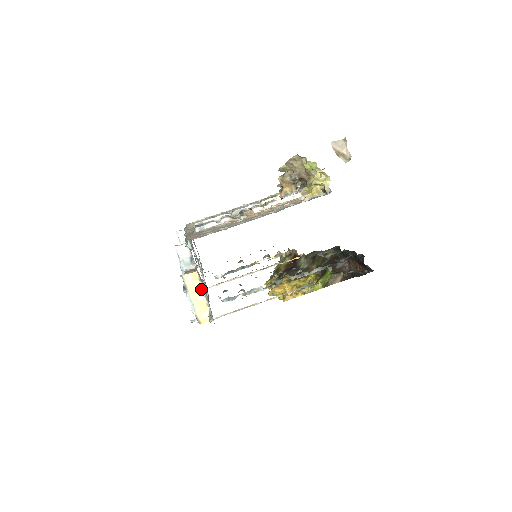
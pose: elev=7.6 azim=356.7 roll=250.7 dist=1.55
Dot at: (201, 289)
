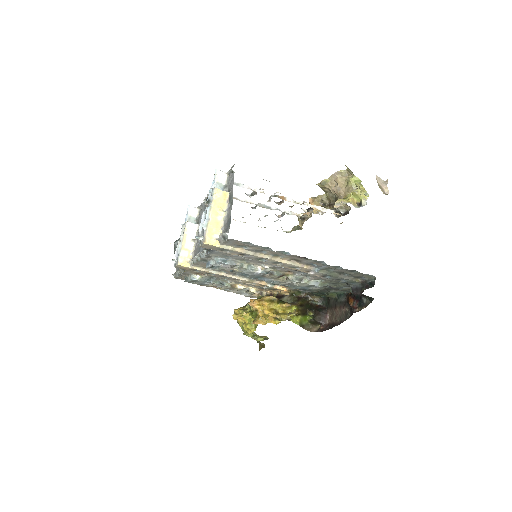
Dot at: (224, 210)
